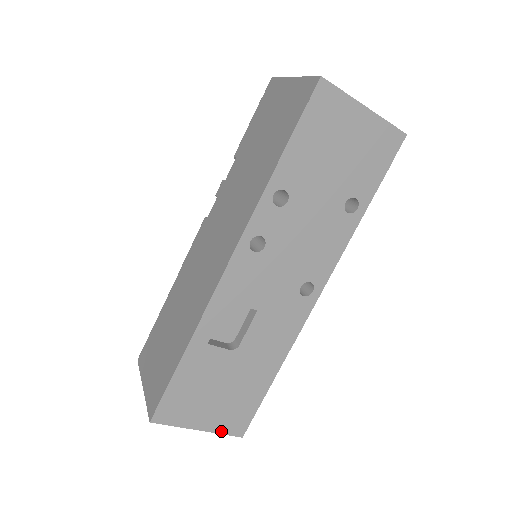
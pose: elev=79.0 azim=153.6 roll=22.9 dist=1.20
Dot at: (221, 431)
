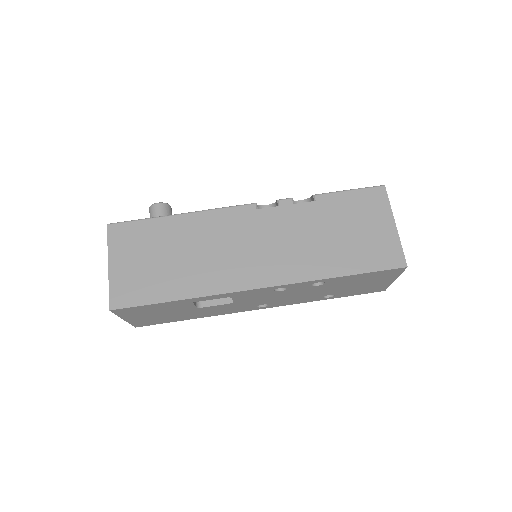
Dot at: (132, 323)
